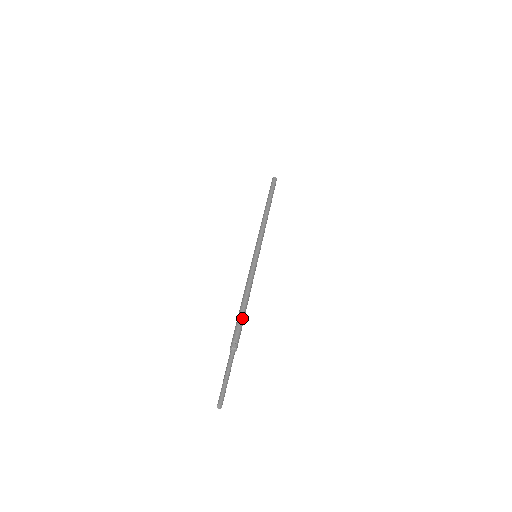
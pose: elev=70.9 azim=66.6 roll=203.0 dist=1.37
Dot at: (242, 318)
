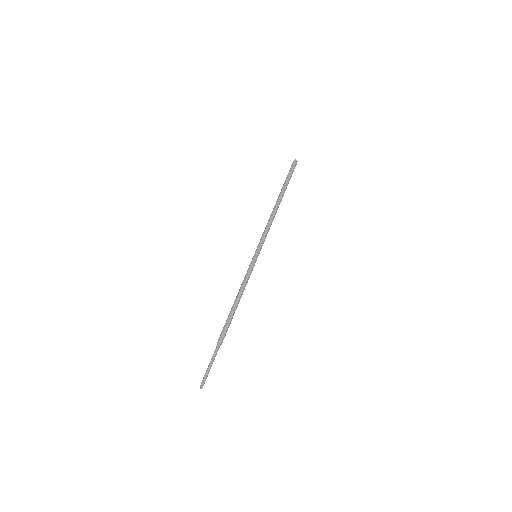
Dot at: (231, 318)
